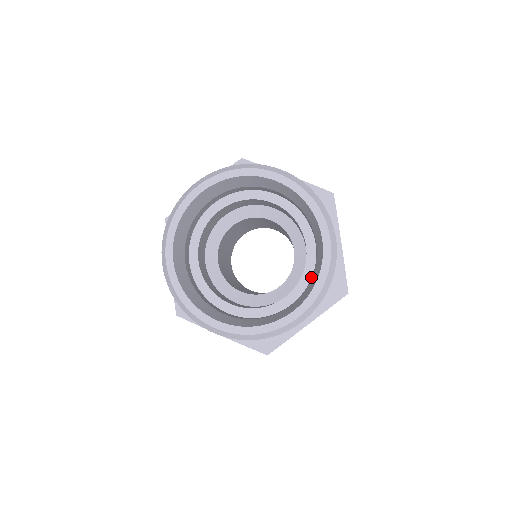
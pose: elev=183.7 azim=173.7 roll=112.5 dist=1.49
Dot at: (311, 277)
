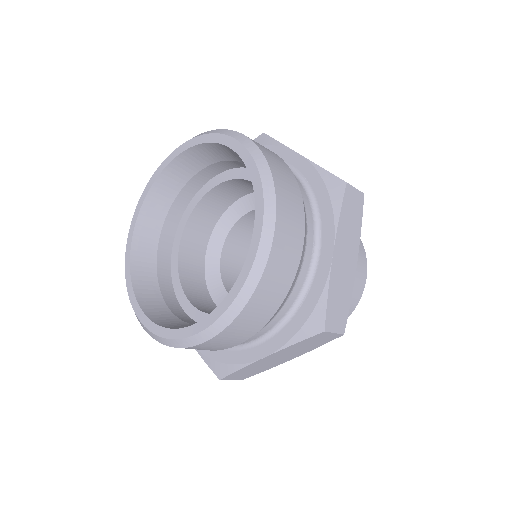
Dot at: occluded
